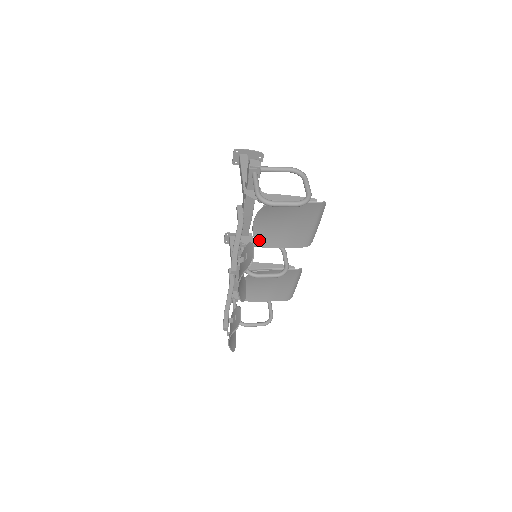
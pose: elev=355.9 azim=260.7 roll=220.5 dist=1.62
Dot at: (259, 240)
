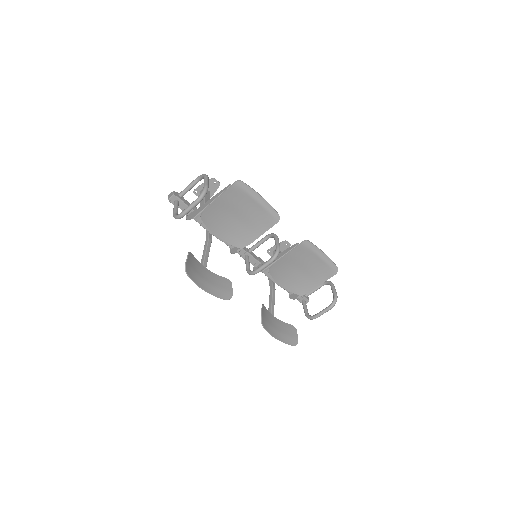
Dot at: (236, 243)
